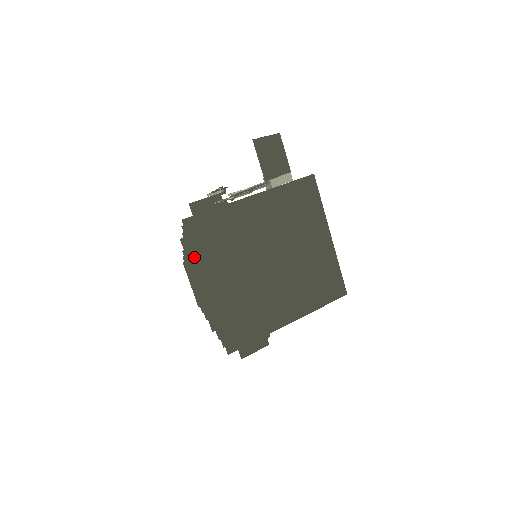
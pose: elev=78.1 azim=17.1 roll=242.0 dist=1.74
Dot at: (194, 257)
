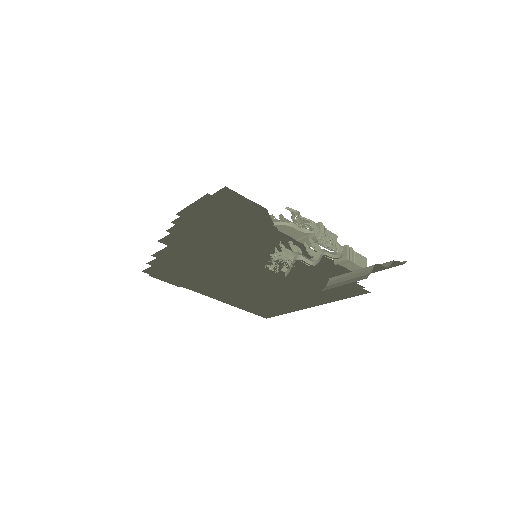
Dot at: (205, 238)
